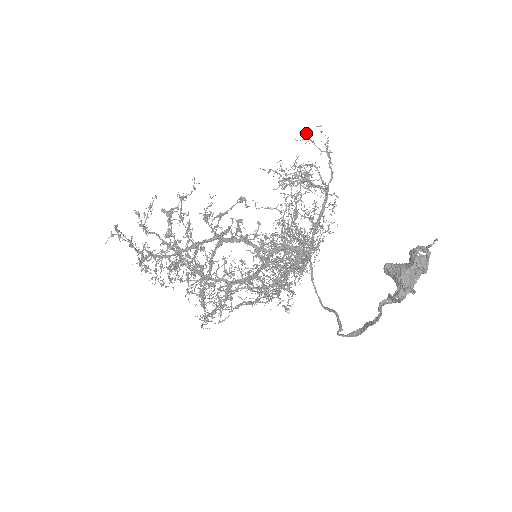
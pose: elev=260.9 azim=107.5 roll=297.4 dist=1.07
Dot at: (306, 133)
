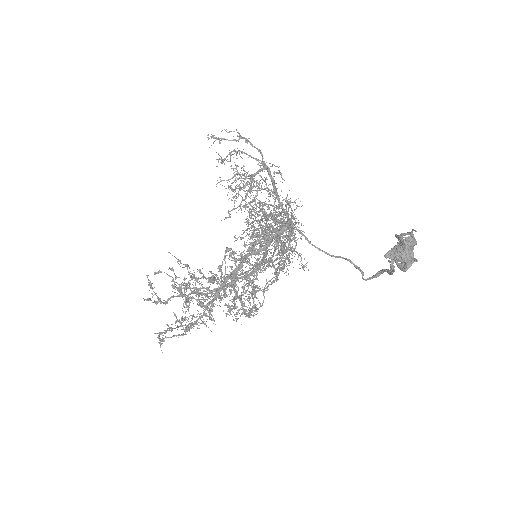
Dot at: (214, 137)
